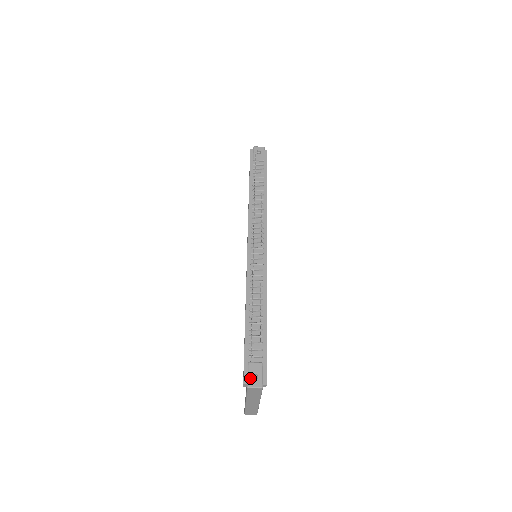
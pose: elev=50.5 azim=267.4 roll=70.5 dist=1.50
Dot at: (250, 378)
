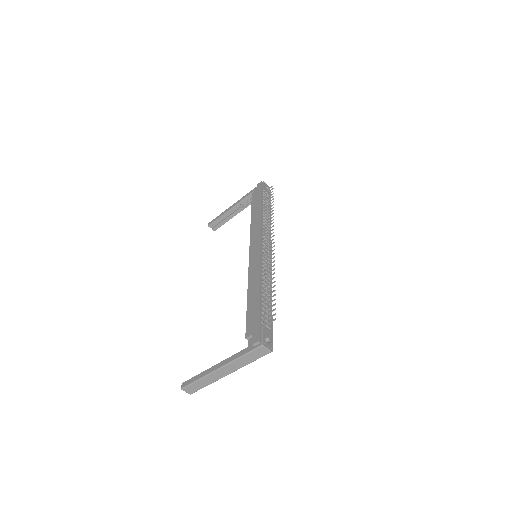
Dot at: (264, 339)
